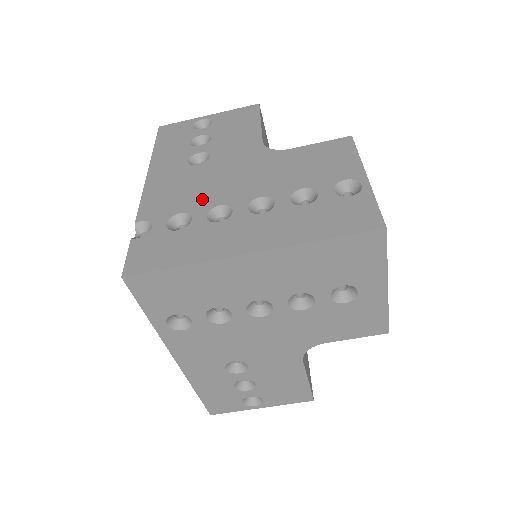
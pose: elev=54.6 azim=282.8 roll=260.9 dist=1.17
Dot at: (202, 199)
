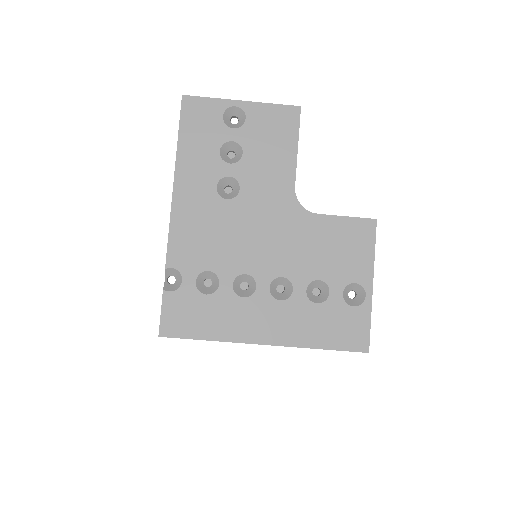
Dot at: (230, 259)
